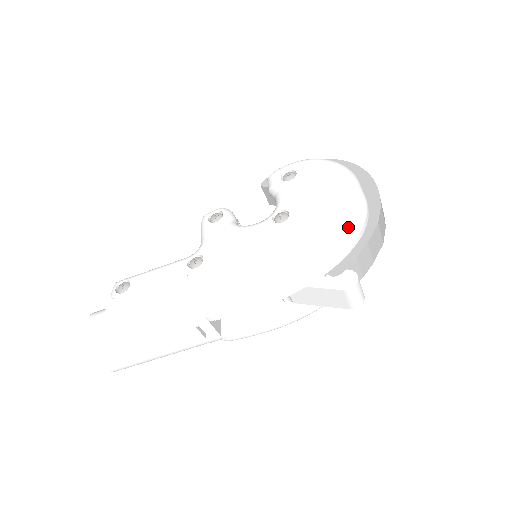
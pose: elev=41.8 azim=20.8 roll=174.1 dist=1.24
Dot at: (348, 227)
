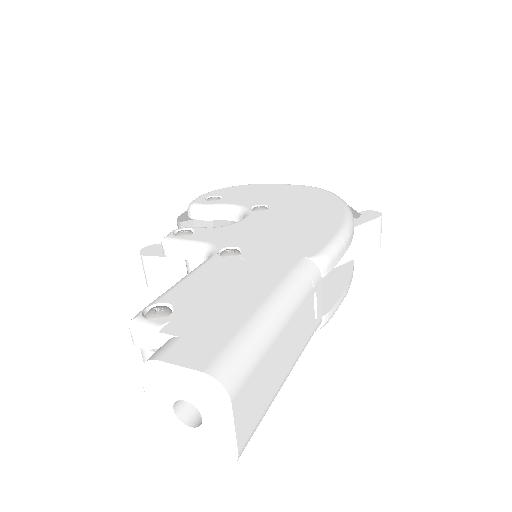
Dot at: (327, 191)
